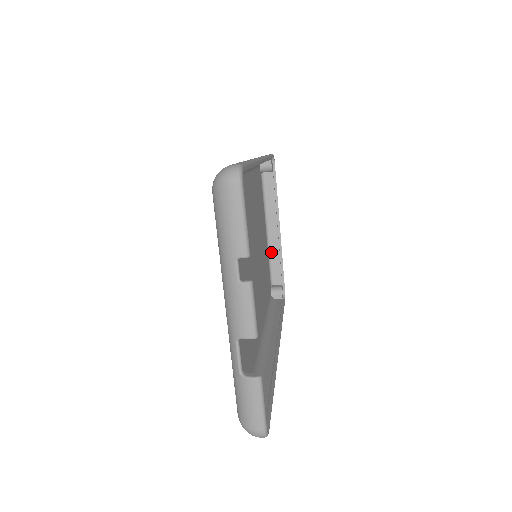
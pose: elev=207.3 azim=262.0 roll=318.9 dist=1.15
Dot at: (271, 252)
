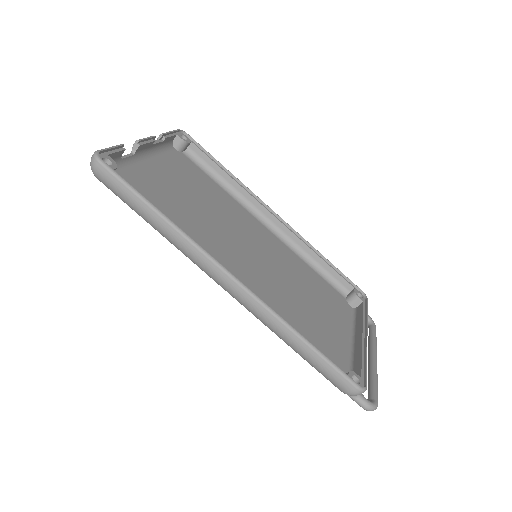
Dot at: (354, 356)
